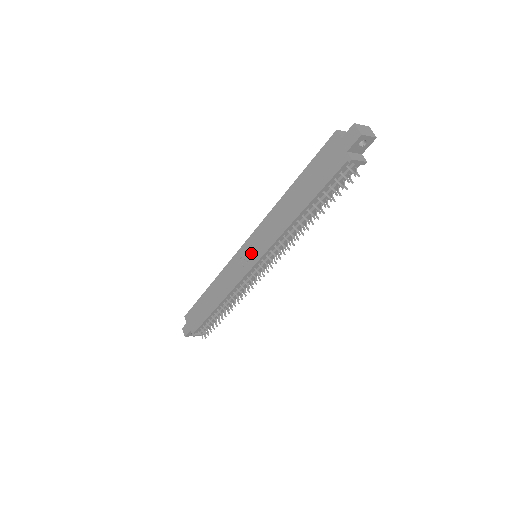
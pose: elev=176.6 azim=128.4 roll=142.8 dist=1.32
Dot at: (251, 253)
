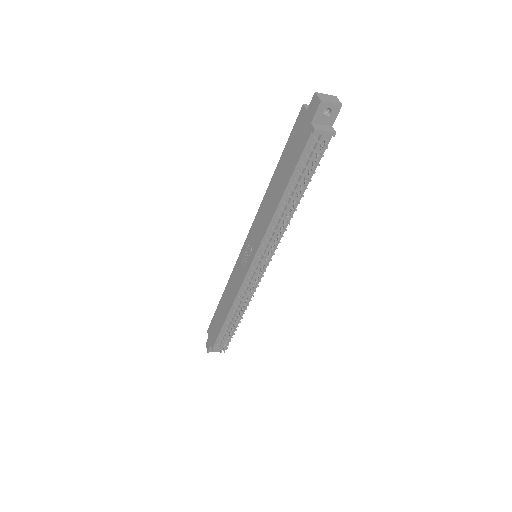
Dot at: (249, 252)
